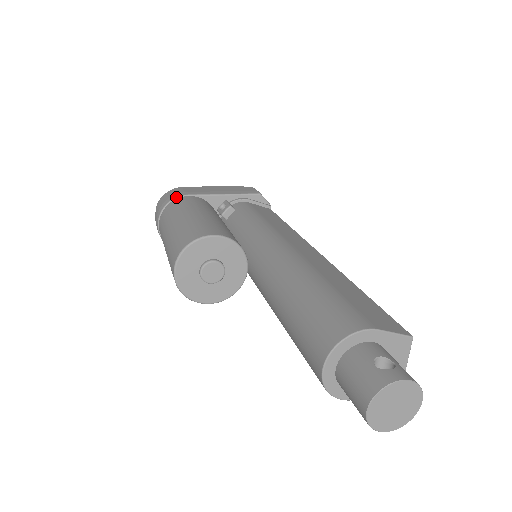
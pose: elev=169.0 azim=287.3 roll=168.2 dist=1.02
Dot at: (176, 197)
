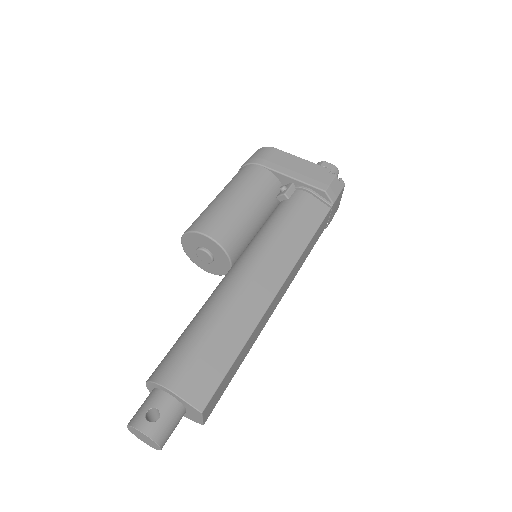
Dot at: (253, 163)
